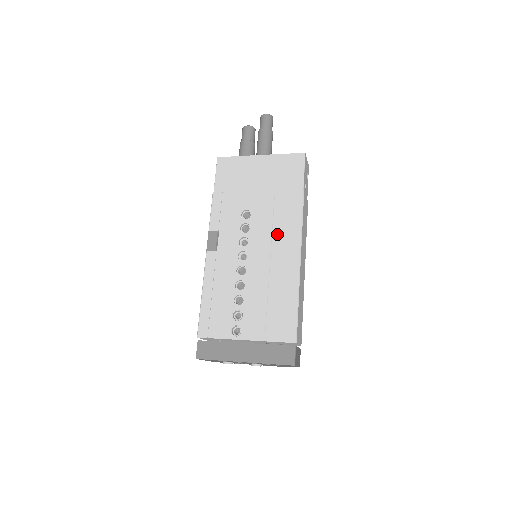
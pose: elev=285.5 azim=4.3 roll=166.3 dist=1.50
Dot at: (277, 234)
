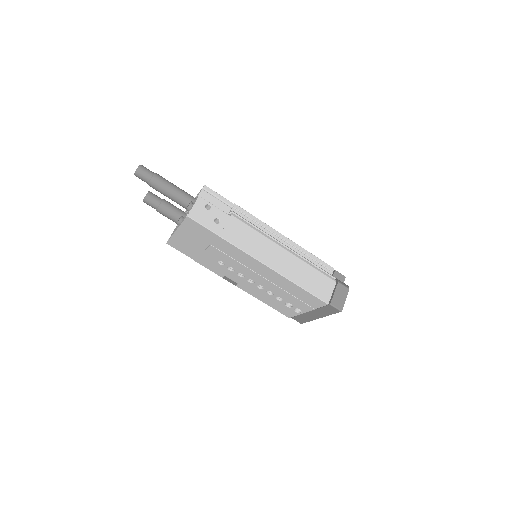
Dot at: (246, 264)
